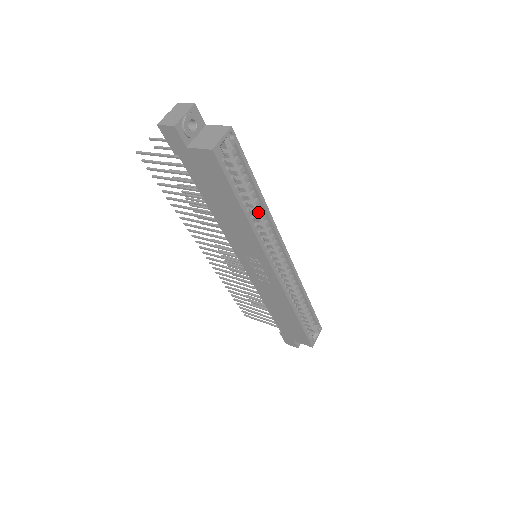
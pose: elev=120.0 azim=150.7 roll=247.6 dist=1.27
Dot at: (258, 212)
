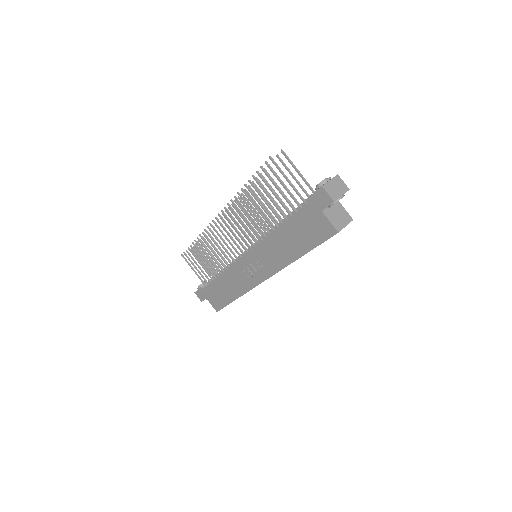
Dot at: occluded
